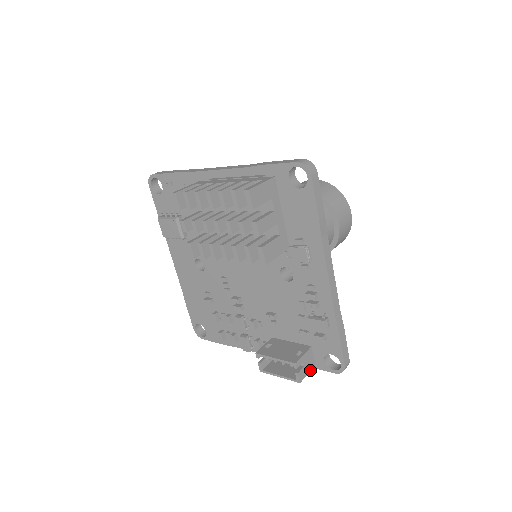
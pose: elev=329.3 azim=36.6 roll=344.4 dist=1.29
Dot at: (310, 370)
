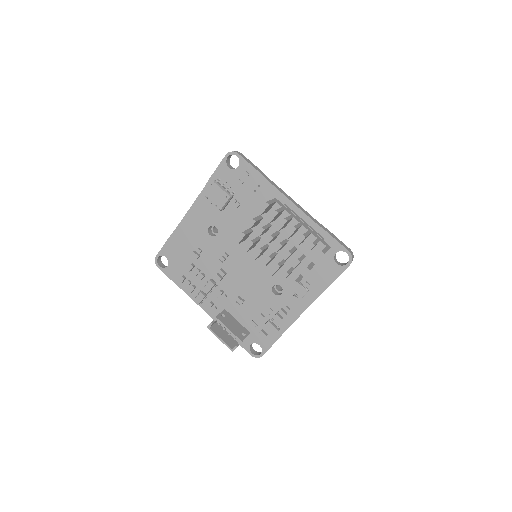
Dot at: occluded
